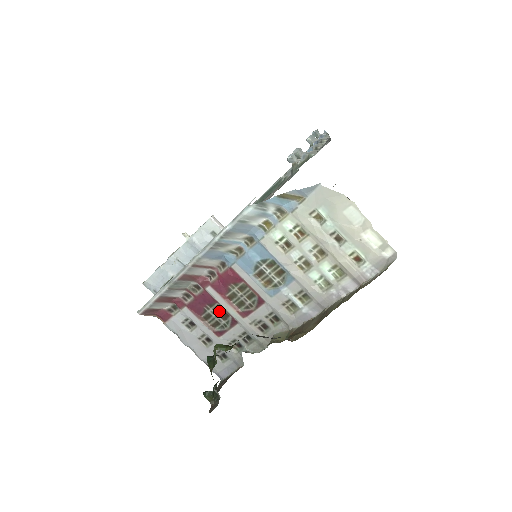
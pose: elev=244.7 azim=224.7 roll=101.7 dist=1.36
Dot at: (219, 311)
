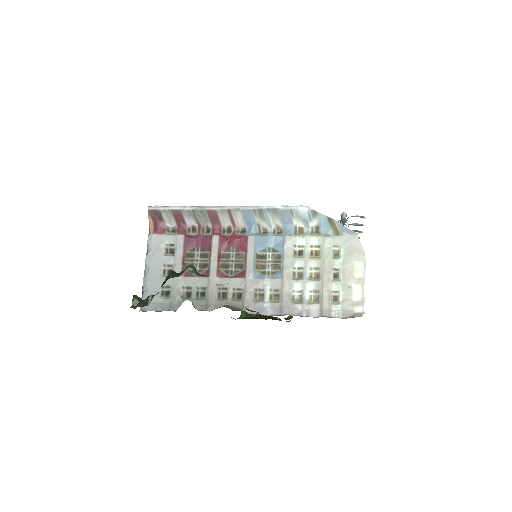
Dot at: (204, 258)
